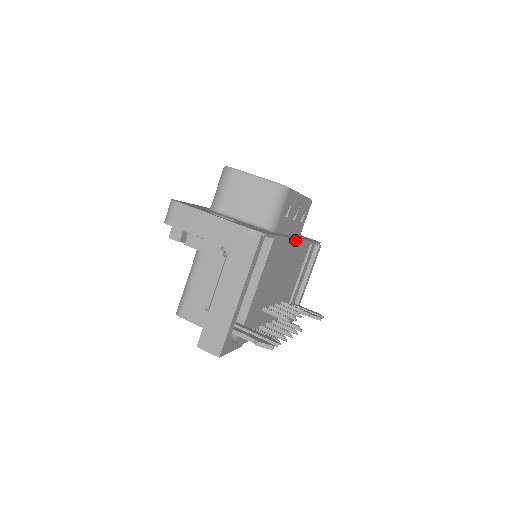
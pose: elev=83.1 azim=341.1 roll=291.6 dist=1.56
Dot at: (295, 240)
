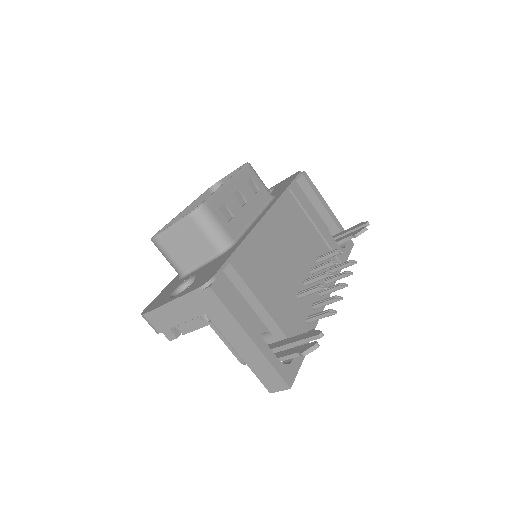
Dot at: (261, 222)
